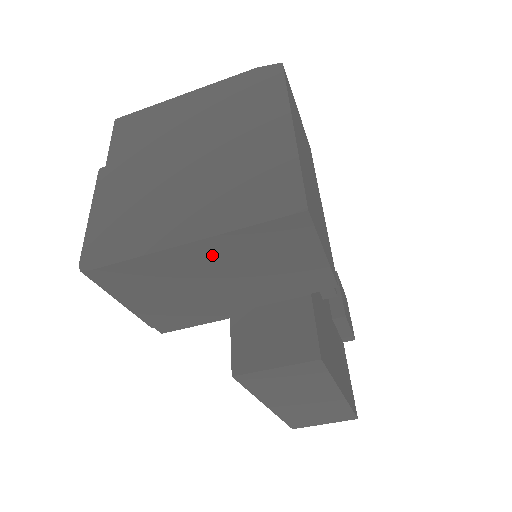
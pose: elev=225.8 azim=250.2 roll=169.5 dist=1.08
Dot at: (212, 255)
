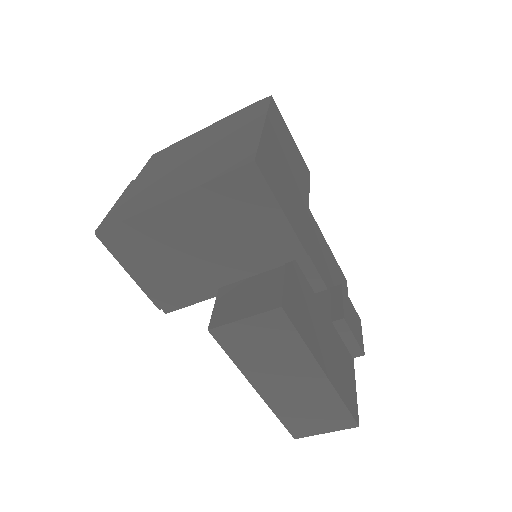
Dot at: (190, 213)
